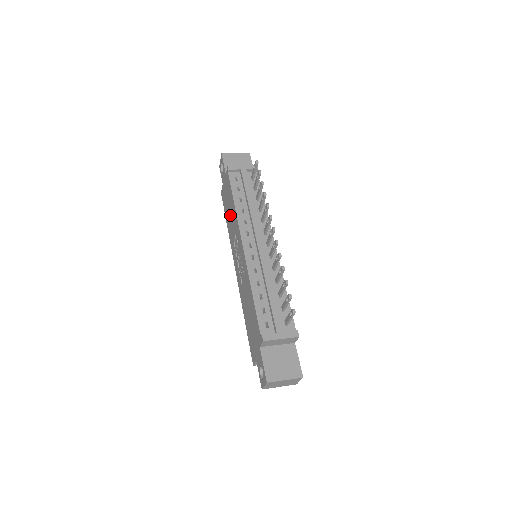
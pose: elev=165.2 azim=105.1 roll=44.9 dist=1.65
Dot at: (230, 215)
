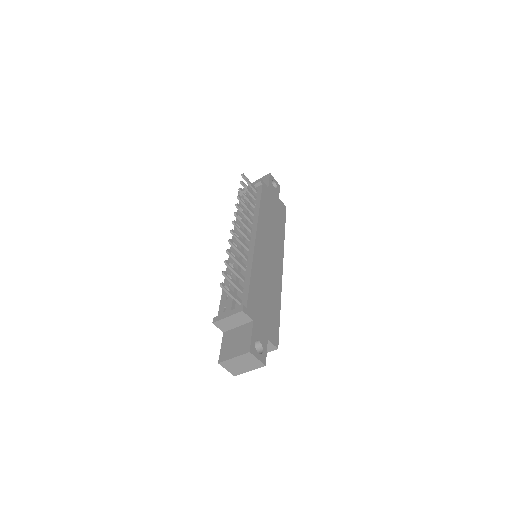
Dot at: occluded
